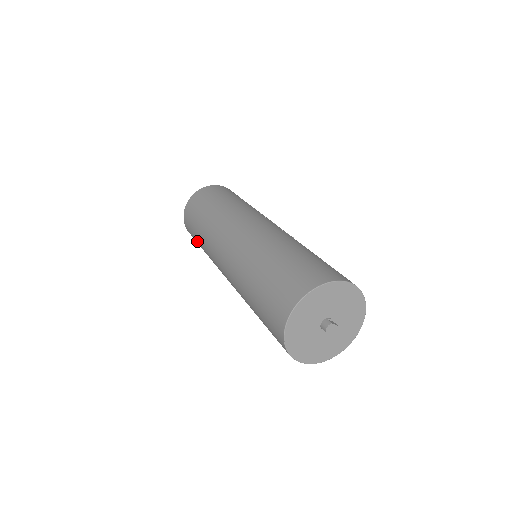
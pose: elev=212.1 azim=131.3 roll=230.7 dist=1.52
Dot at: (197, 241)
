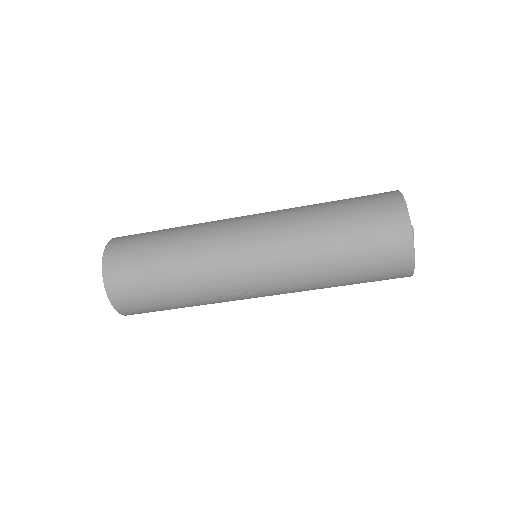
Dot at: (154, 278)
